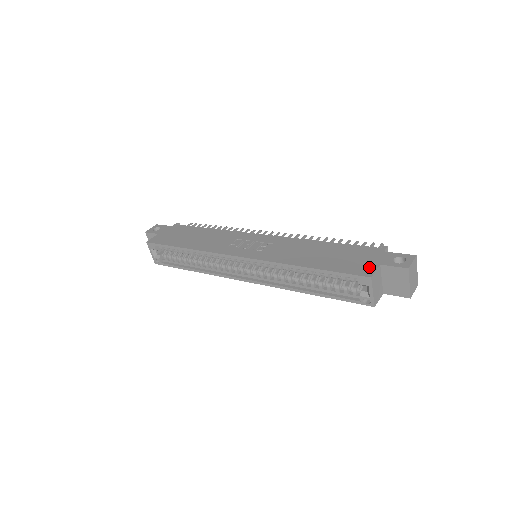
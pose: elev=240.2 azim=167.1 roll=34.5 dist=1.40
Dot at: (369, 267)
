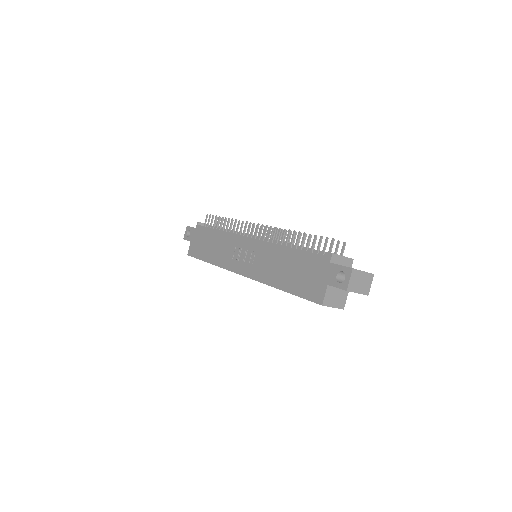
Dot at: (320, 290)
